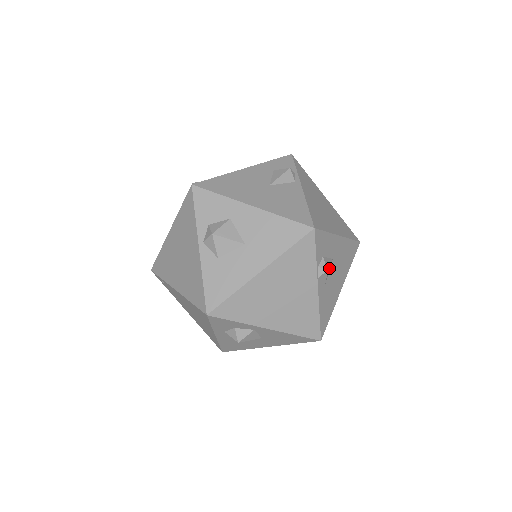
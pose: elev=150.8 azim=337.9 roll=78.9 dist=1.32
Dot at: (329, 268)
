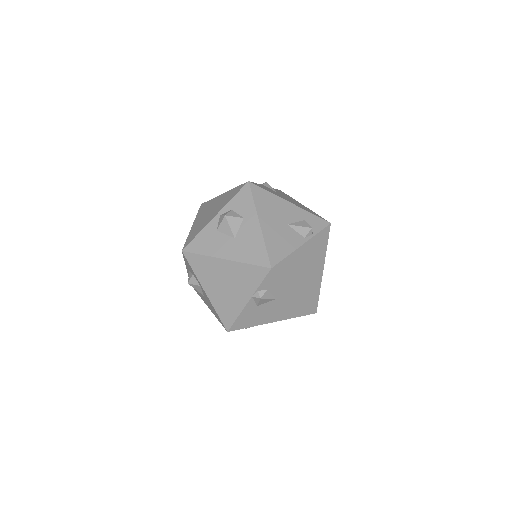
Dot at: (267, 300)
